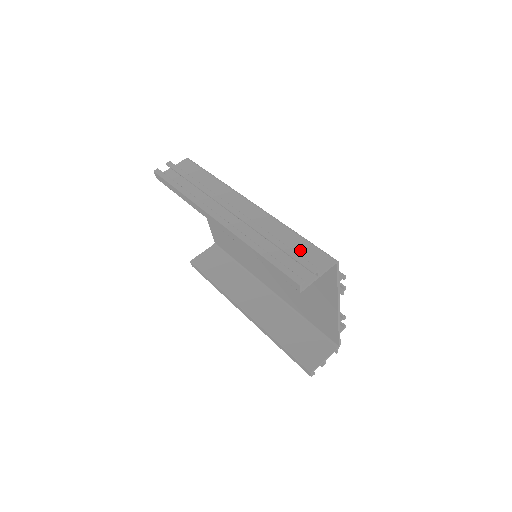
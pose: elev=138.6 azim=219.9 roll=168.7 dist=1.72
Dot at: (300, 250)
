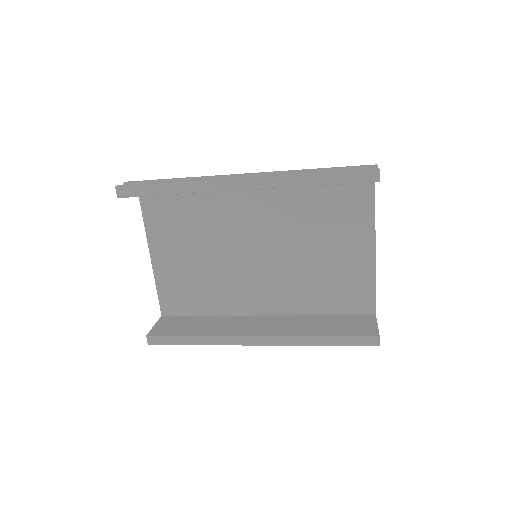
Dot at: occluded
